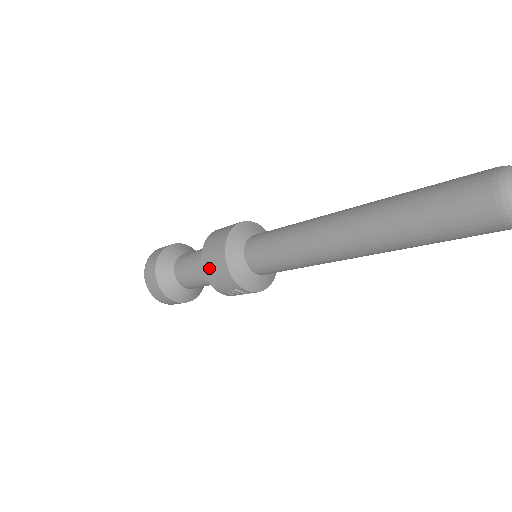
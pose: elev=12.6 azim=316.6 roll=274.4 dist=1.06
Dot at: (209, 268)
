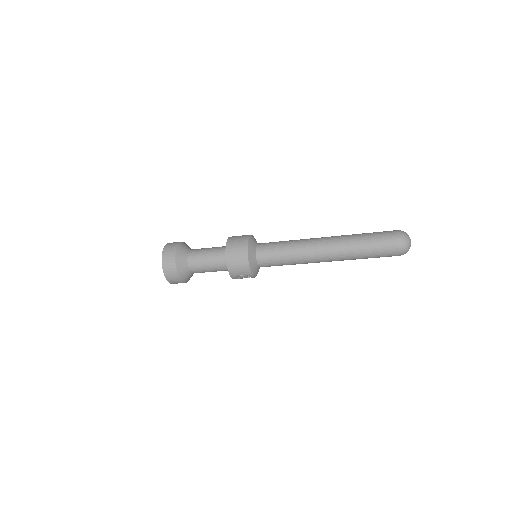
Dot at: (232, 261)
